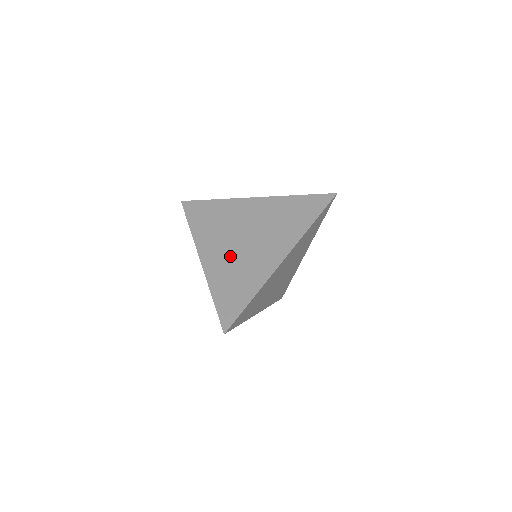
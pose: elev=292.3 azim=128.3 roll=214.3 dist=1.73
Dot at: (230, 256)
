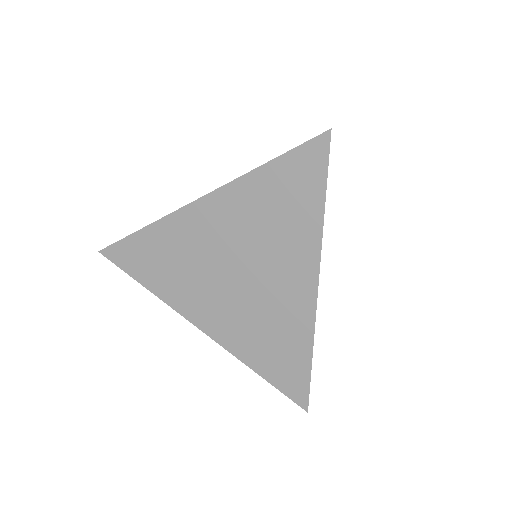
Dot at: (236, 309)
